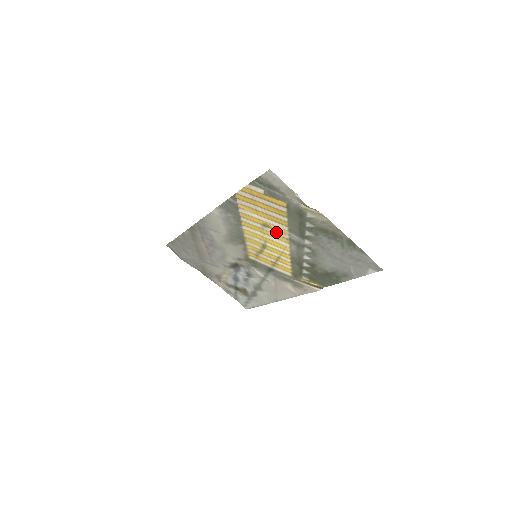
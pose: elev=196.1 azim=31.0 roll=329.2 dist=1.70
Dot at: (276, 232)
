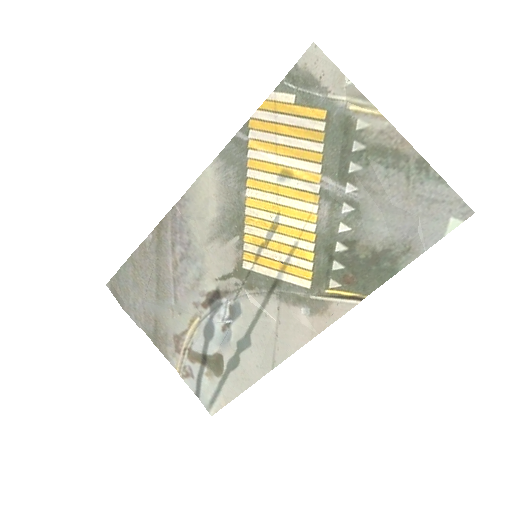
Dot at: (300, 184)
